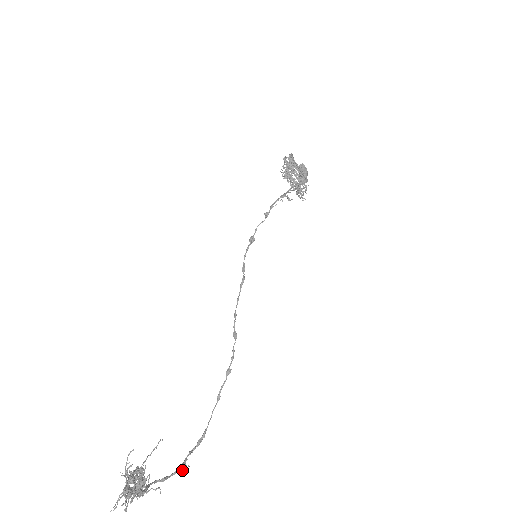
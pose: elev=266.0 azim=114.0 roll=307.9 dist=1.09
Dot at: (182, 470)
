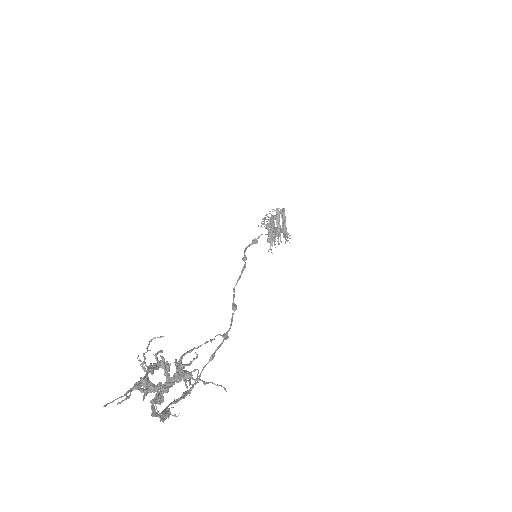
Dot at: (166, 416)
